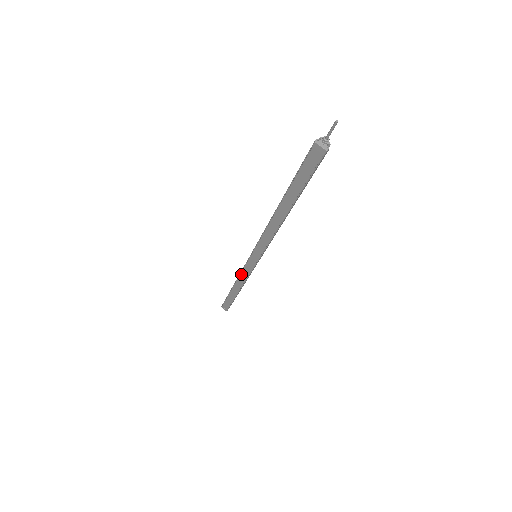
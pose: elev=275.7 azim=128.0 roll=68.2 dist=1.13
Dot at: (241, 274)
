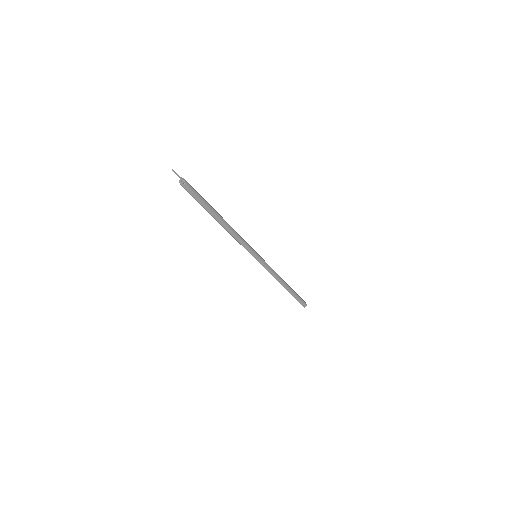
Dot at: occluded
